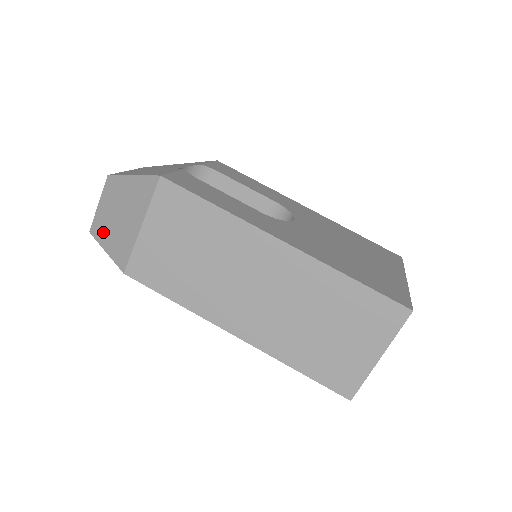
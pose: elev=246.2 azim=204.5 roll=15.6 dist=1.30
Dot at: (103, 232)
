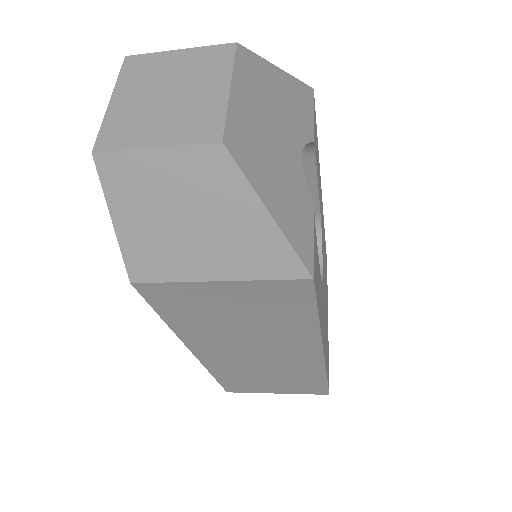
Dot at: (131, 196)
